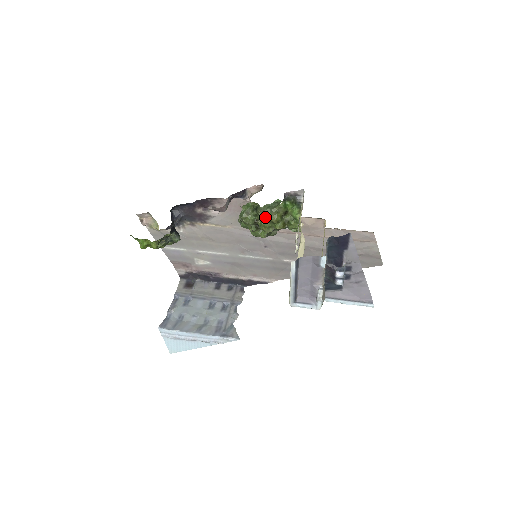
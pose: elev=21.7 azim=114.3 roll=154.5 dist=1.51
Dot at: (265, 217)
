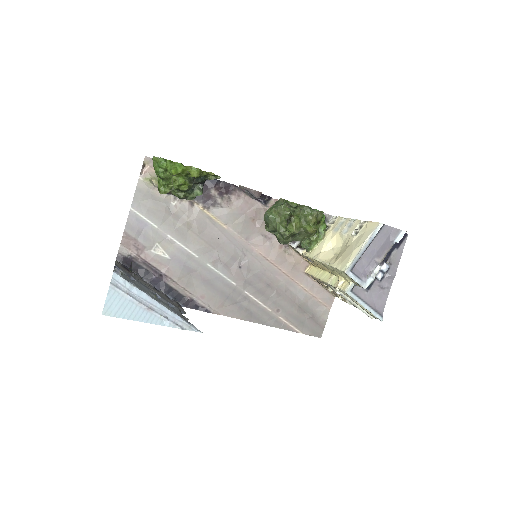
Dot at: (305, 214)
